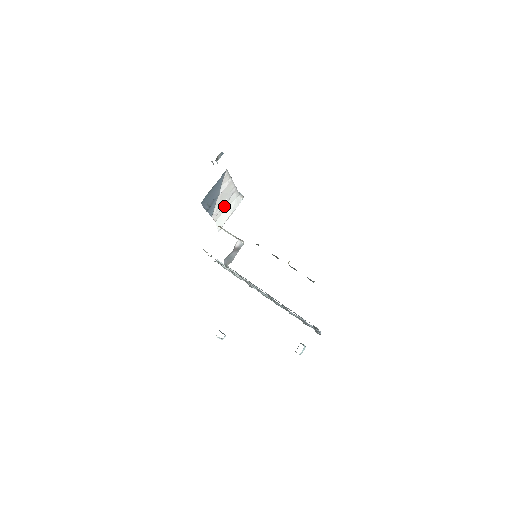
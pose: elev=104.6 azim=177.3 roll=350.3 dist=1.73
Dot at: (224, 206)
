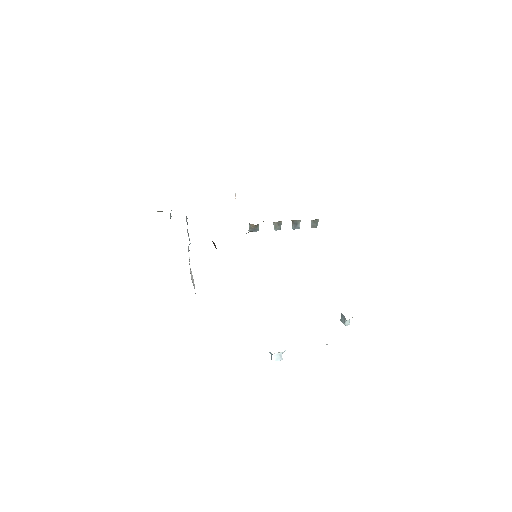
Dot at: occluded
